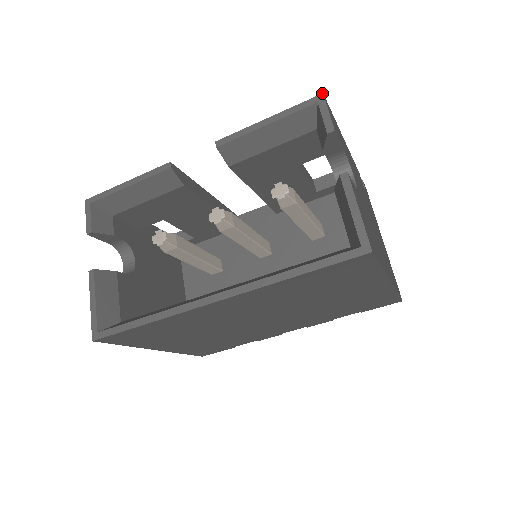
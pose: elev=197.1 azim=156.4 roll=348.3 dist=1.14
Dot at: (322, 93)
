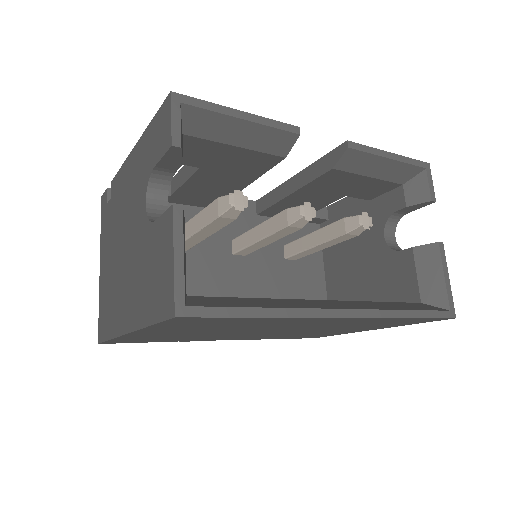
Dot at: (429, 163)
